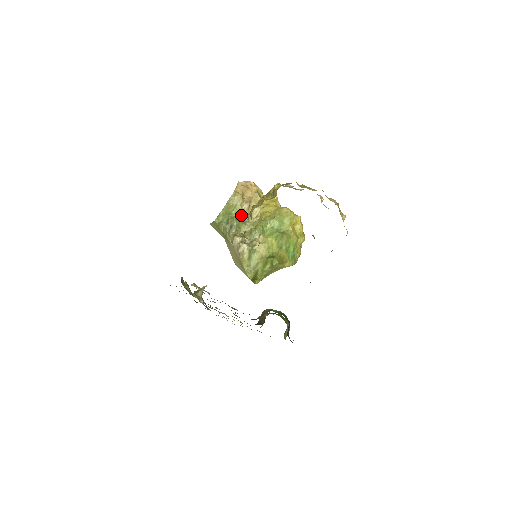
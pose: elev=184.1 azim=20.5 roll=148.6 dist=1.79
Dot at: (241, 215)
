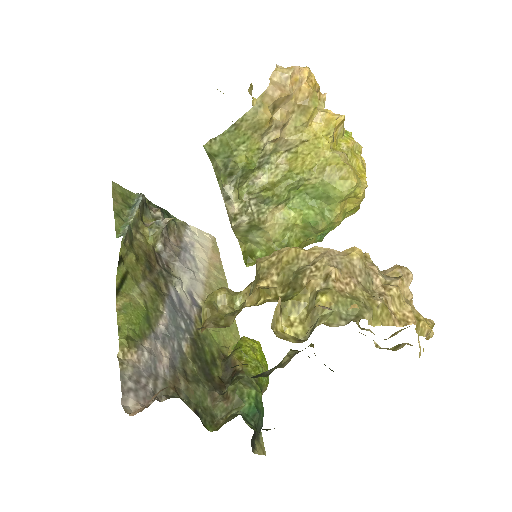
Dot at: (257, 153)
